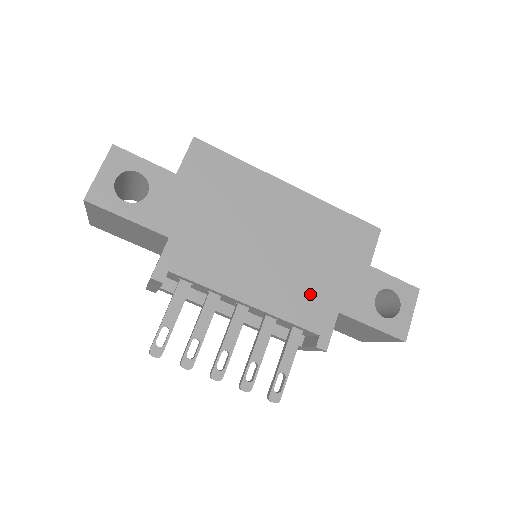
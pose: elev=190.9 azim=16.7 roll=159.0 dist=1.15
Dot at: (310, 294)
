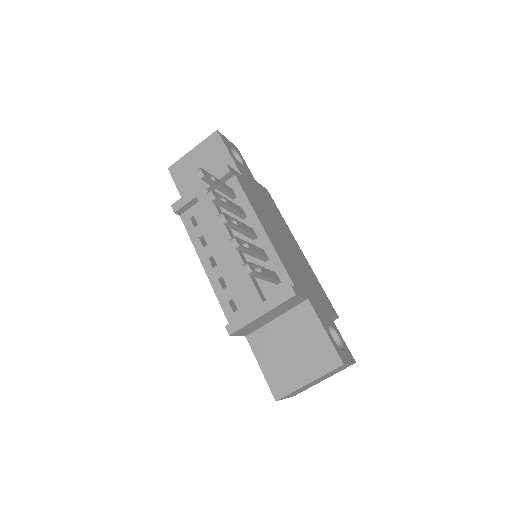
Dot at: (296, 273)
